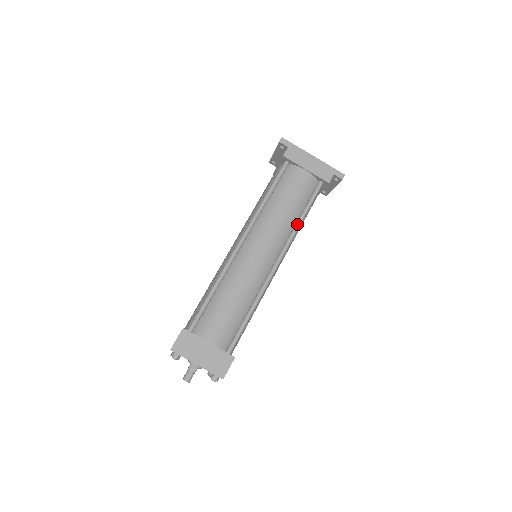
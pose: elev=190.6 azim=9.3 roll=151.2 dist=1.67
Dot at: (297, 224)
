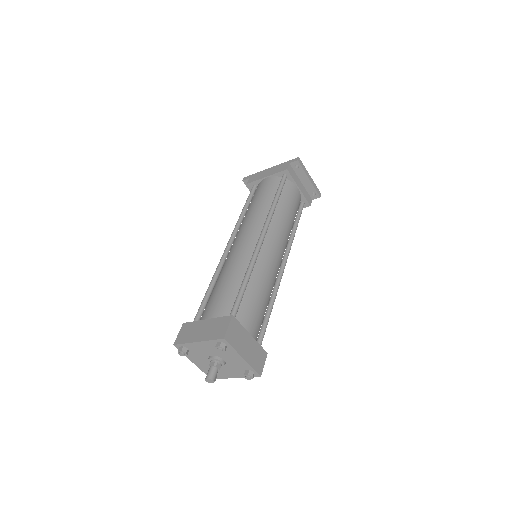
Dot at: (271, 206)
